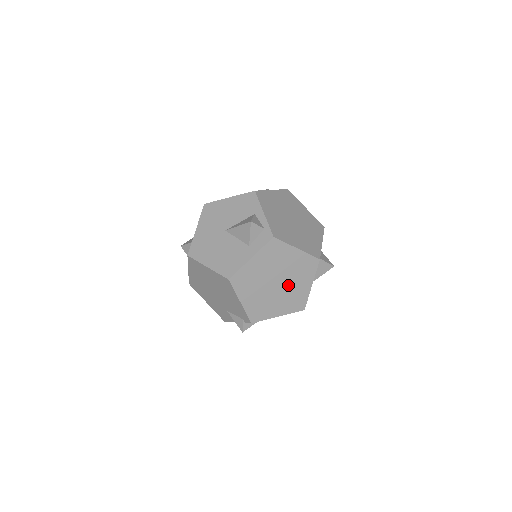
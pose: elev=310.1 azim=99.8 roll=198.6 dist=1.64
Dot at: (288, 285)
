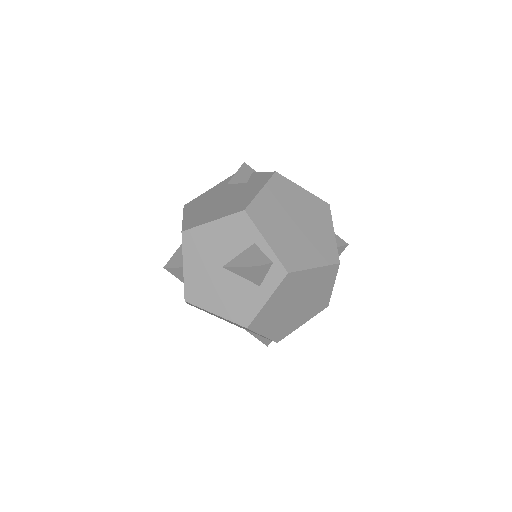
Dot at: (309, 299)
